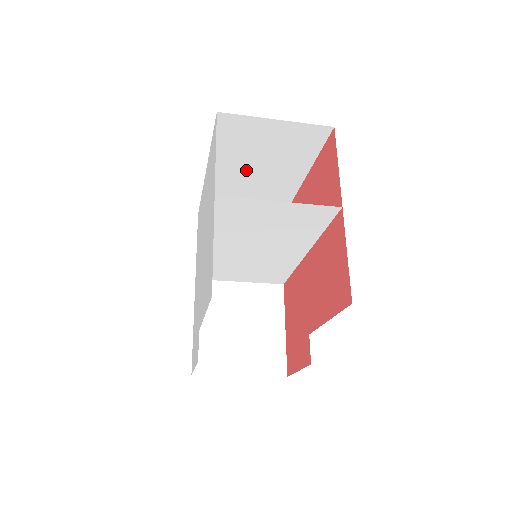
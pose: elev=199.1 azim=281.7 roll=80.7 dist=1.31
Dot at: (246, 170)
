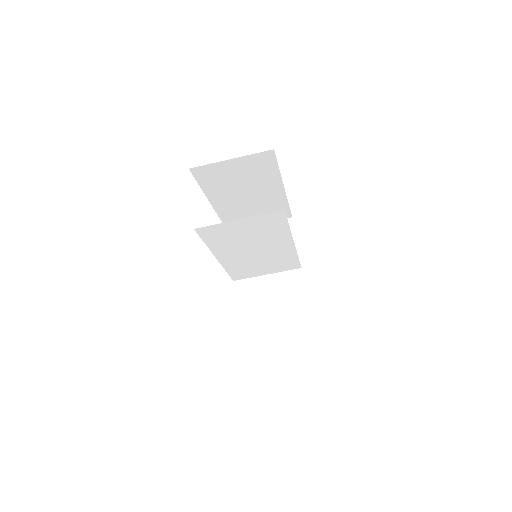
Dot at: (237, 194)
